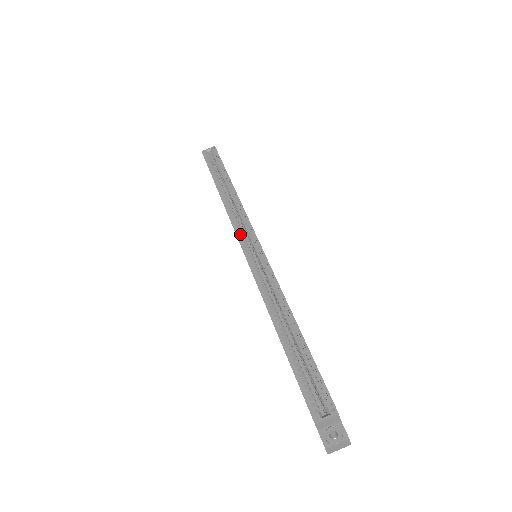
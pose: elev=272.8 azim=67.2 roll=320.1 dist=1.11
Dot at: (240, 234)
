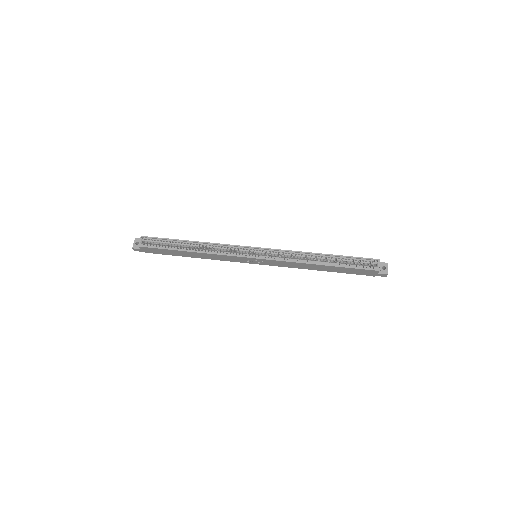
Dot at: (239, 255)
